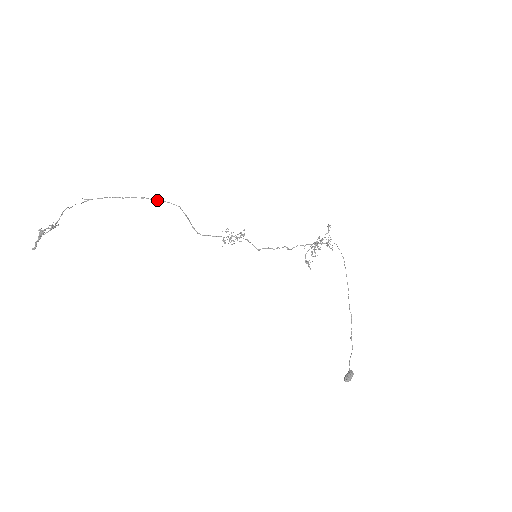
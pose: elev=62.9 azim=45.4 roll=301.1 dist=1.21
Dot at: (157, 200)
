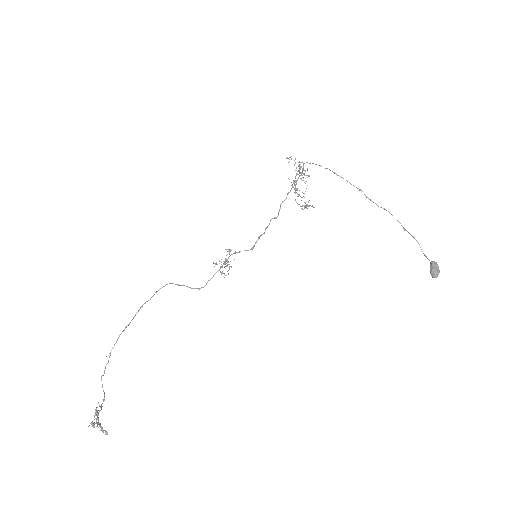
Dot at: (151, 297)
